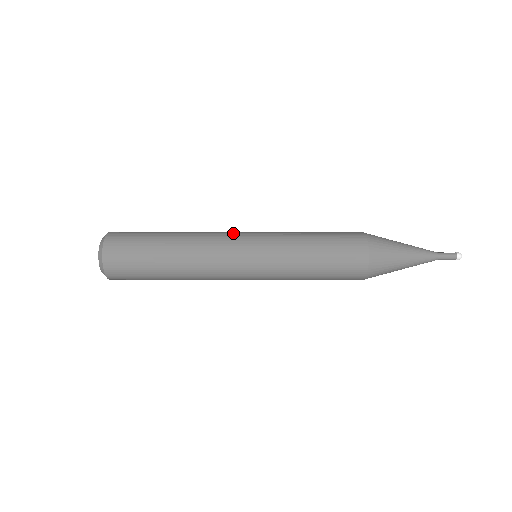
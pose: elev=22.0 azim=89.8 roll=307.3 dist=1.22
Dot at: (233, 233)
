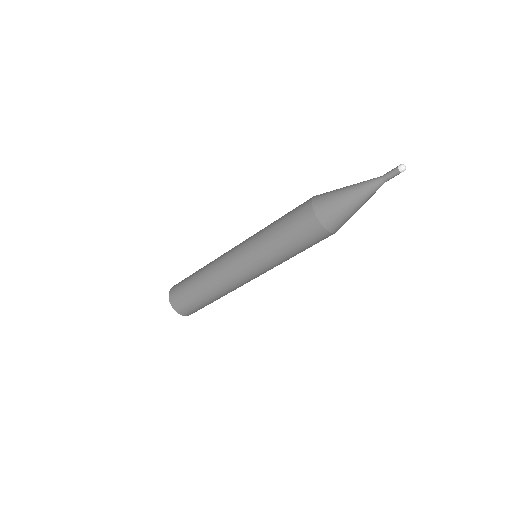
Dot at: occluded
